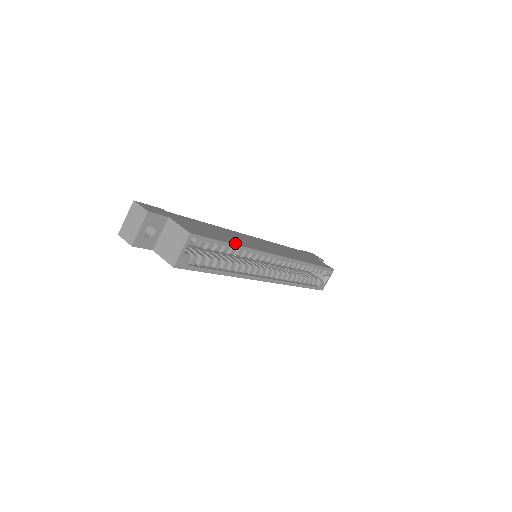
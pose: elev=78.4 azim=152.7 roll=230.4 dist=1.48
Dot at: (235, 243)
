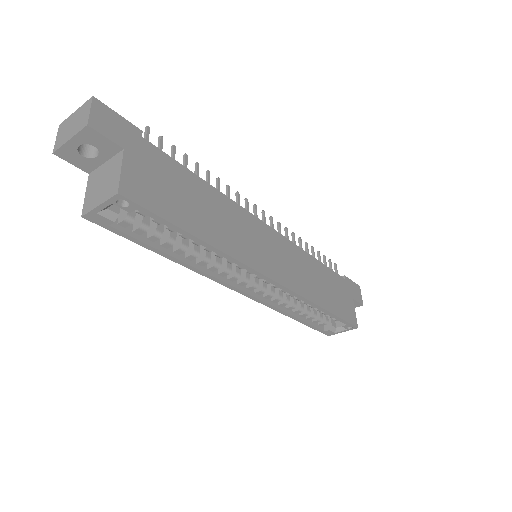
Dot at: (204, 236)
